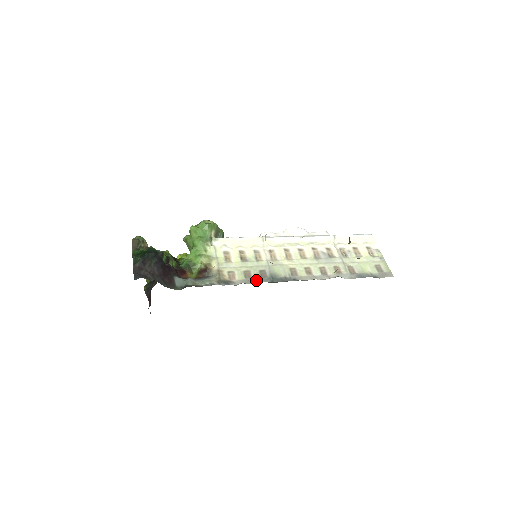
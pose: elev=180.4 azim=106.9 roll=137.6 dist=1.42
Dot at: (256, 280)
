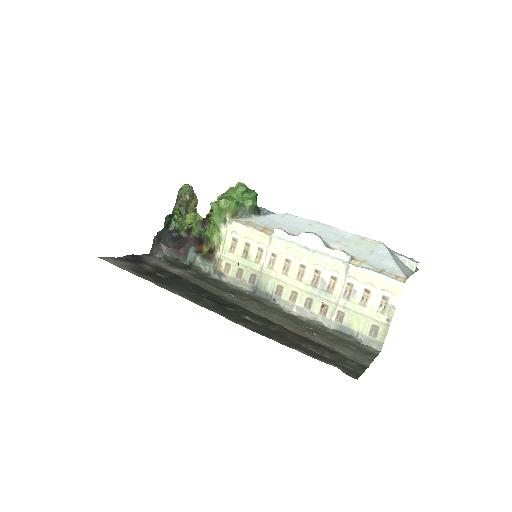
Dot at: (242, 284)
